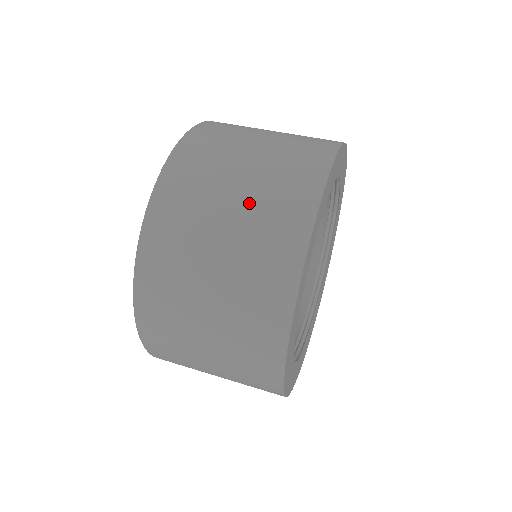
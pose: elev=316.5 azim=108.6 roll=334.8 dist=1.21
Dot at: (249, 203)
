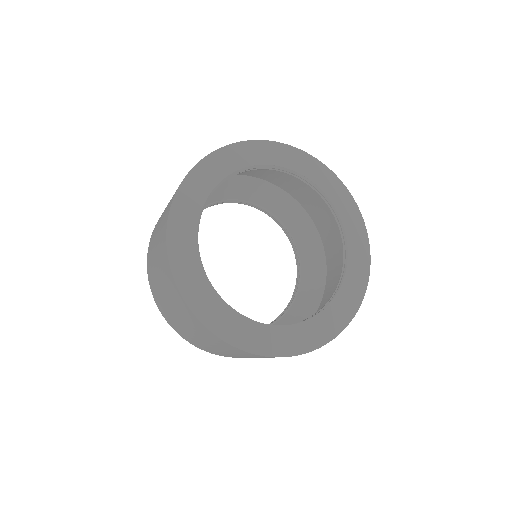
Dot at: occluded
